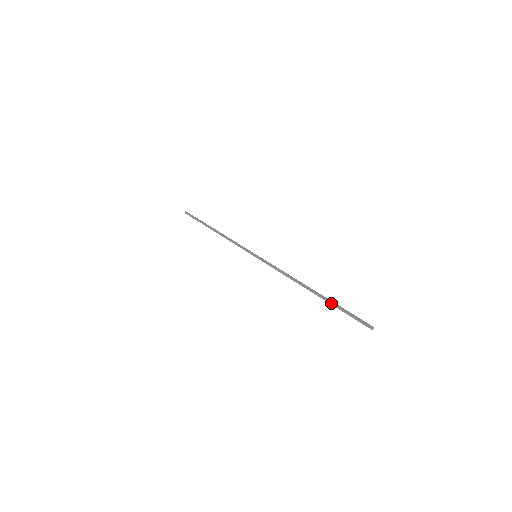
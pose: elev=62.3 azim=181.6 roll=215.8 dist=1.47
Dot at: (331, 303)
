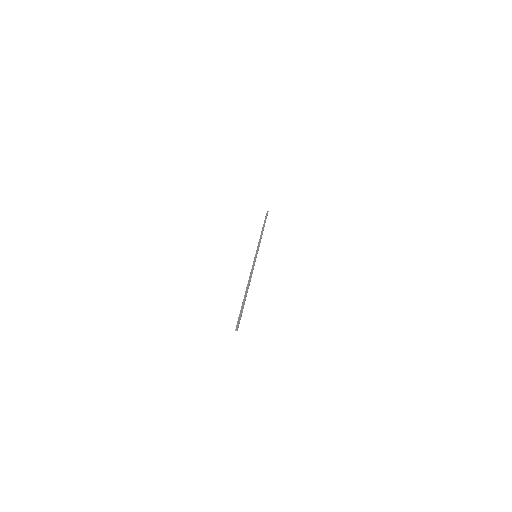
Dot at: (242, 304)
